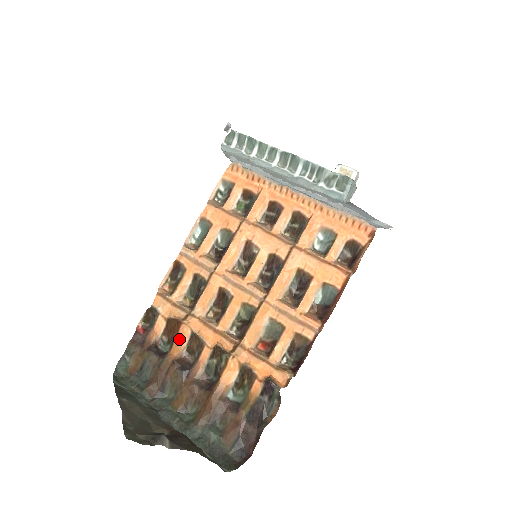
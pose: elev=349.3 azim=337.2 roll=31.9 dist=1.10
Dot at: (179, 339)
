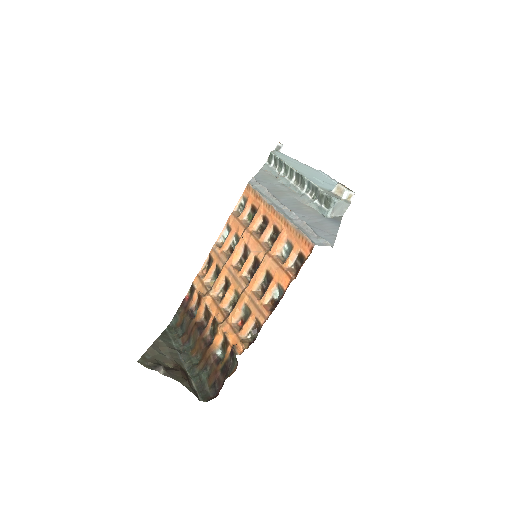
Dot at: (200, 308)
